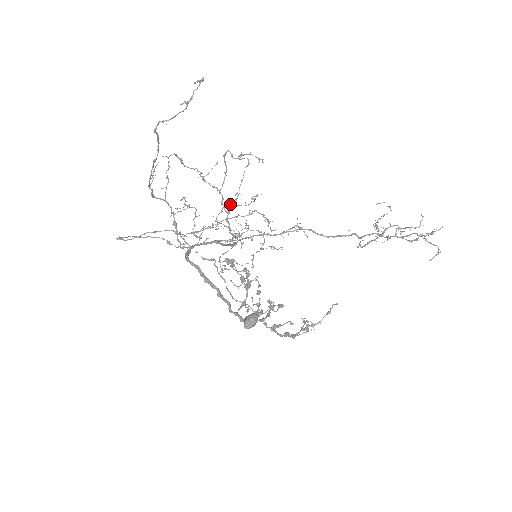
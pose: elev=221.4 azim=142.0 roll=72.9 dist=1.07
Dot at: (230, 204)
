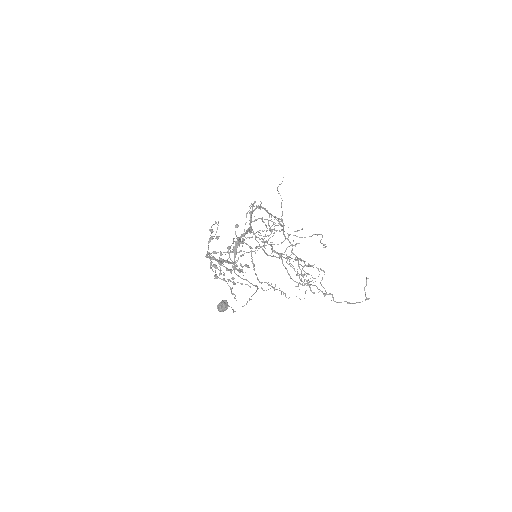
Dot at: occluded
